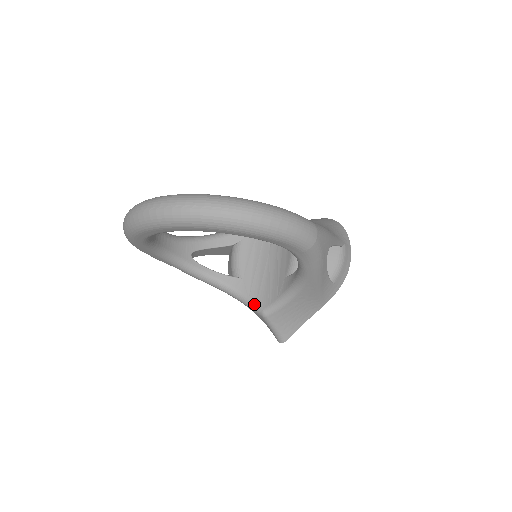
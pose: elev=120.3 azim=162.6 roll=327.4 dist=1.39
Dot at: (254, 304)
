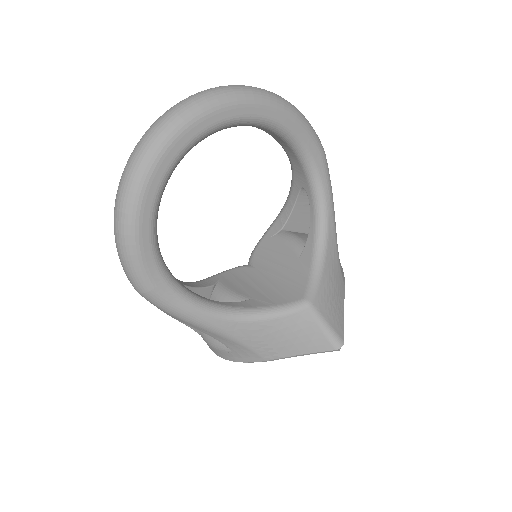
Dot at: (288, 304)
